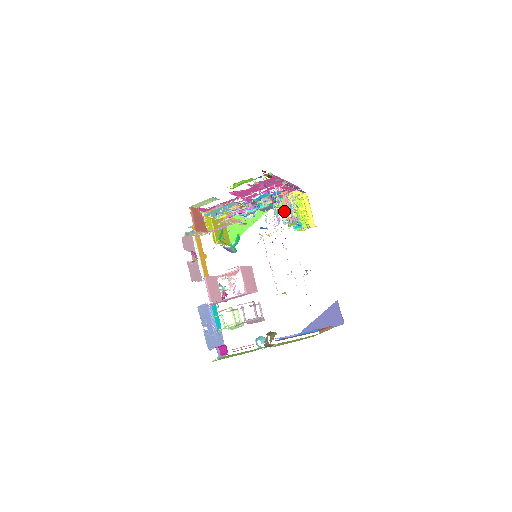
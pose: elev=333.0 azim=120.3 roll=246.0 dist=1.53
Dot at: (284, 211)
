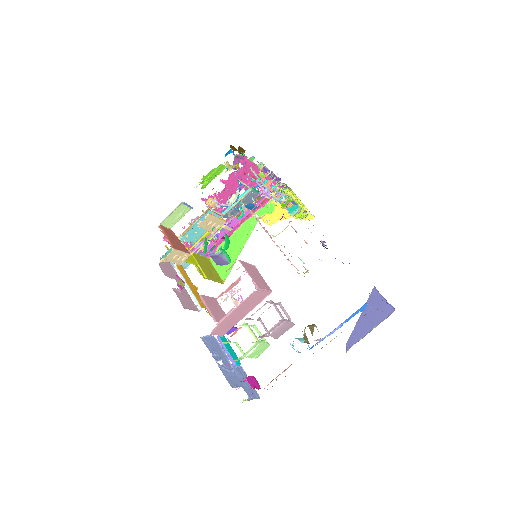
Dot at: (272, 218)
